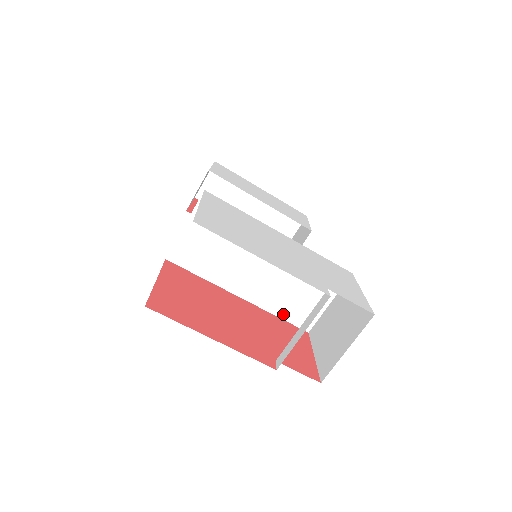
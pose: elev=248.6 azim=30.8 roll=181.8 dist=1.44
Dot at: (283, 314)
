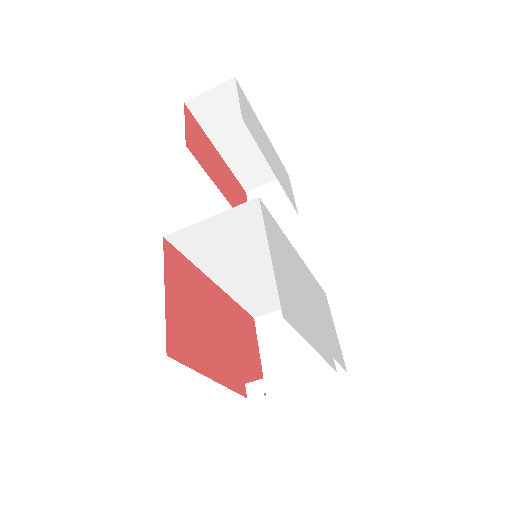
Dot at: (244, 303)
